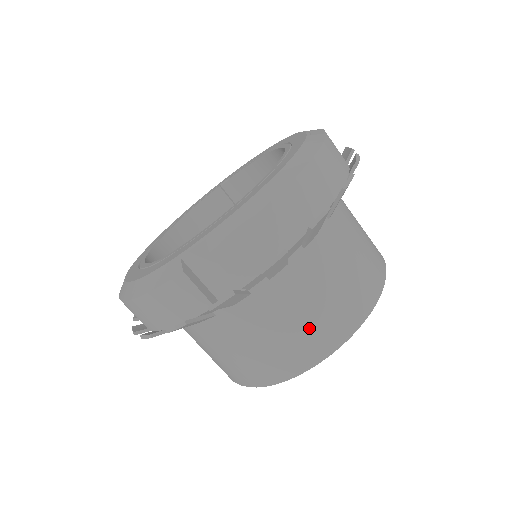
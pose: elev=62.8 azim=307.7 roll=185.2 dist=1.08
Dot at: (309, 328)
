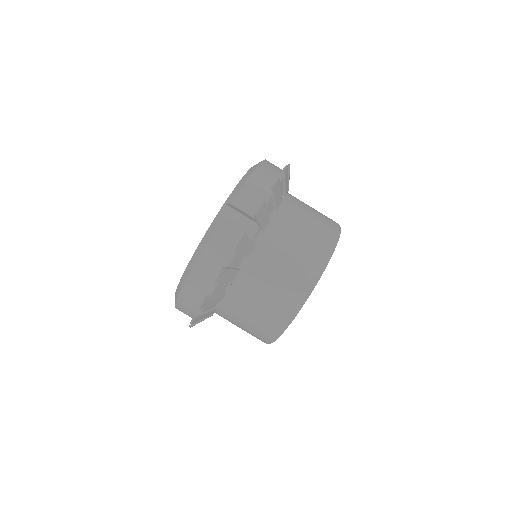
Dot at: (251, 331)
